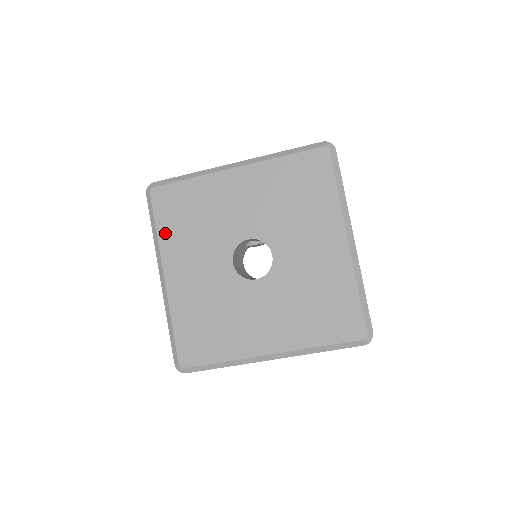
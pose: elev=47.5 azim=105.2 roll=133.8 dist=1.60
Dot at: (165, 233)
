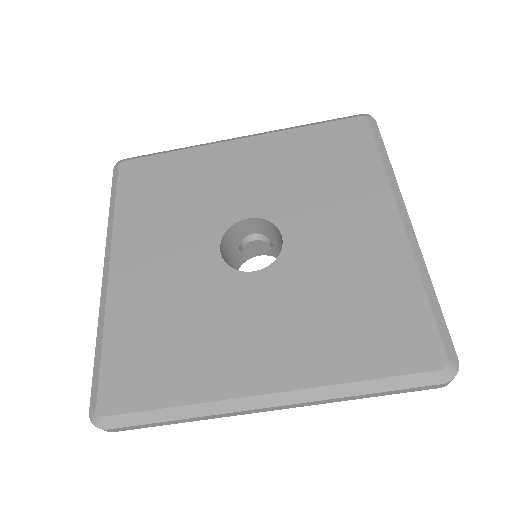
Dot at: (126, 211)
